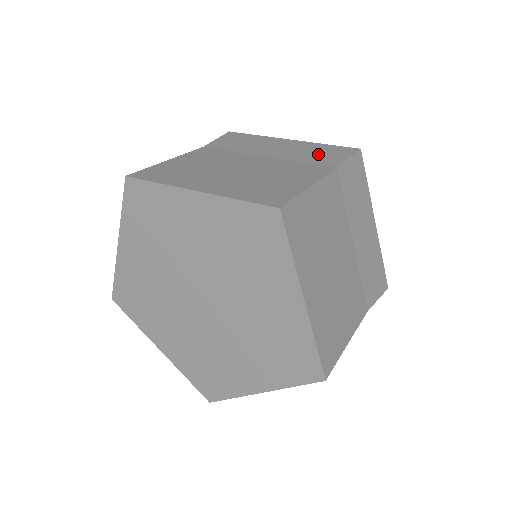
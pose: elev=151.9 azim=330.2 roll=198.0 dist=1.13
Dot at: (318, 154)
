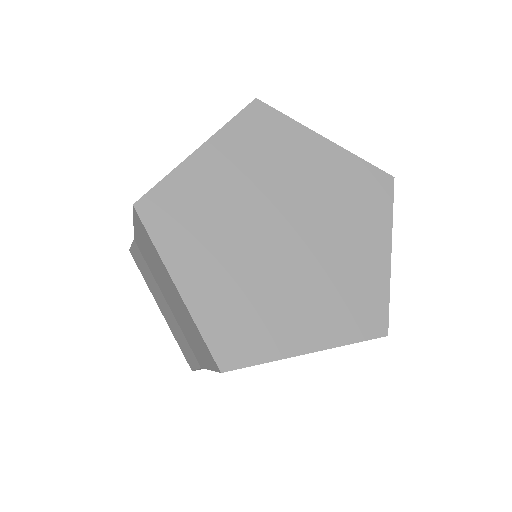
Dot at: occluded
